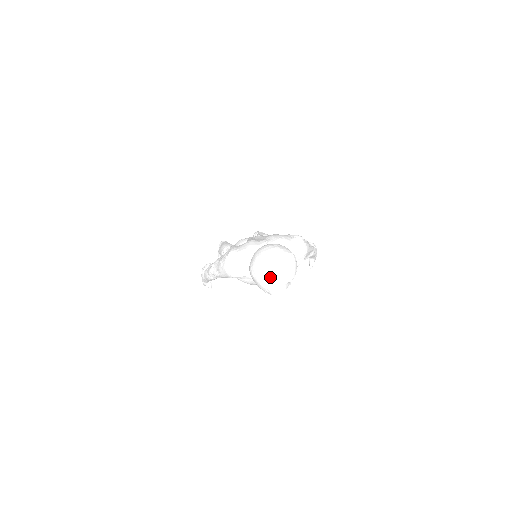
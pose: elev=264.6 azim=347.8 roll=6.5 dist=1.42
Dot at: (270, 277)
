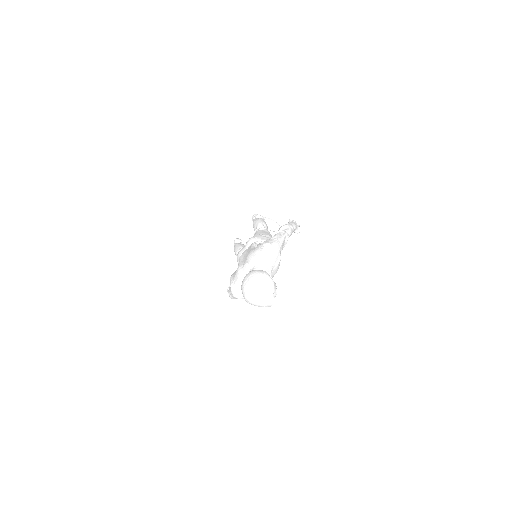
Dot at: (259, 301)
